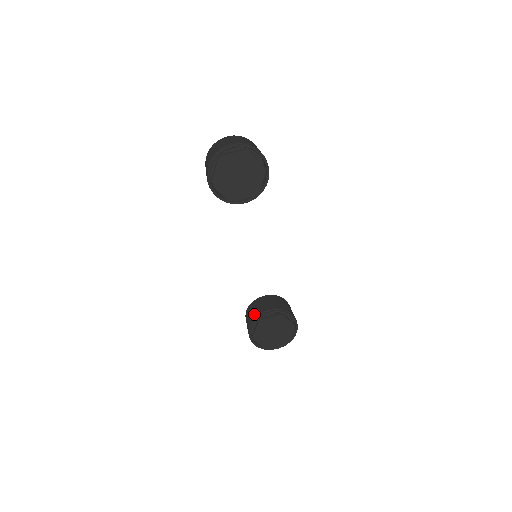
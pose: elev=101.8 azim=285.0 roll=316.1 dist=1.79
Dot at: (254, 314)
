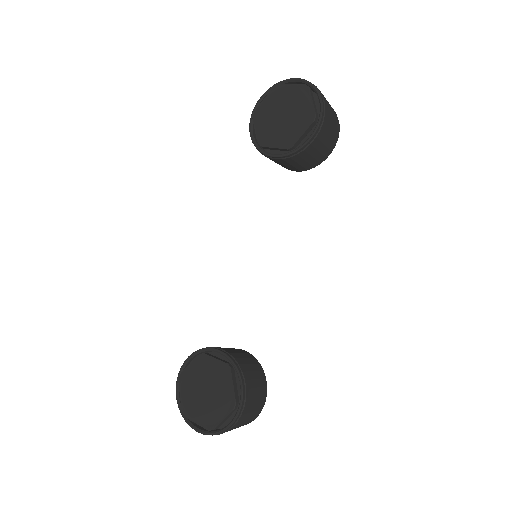
Dot at: occluded
